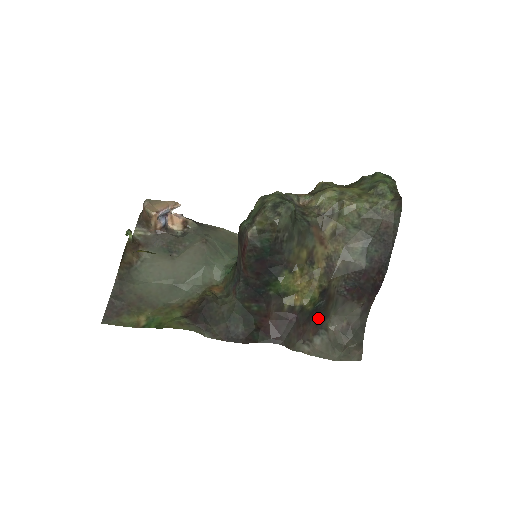
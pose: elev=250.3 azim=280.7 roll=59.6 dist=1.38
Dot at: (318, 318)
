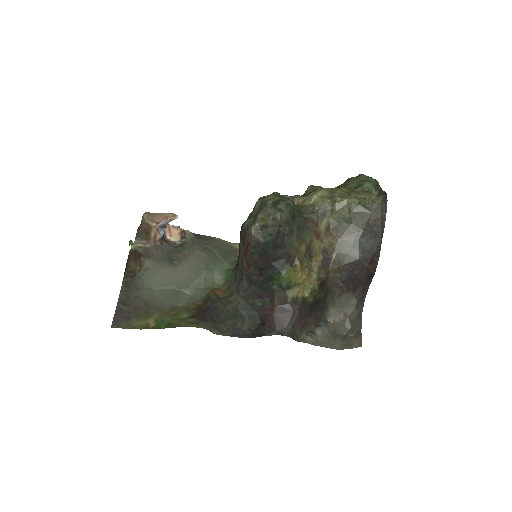
Dot at: (318, 311)
